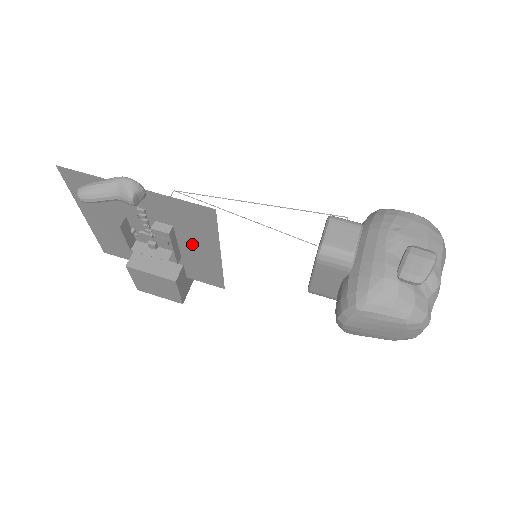
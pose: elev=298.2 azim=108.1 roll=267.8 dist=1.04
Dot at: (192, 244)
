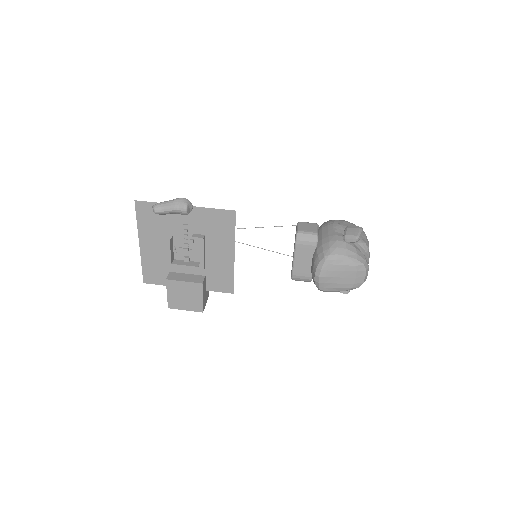
Dot at: (215, 250)
